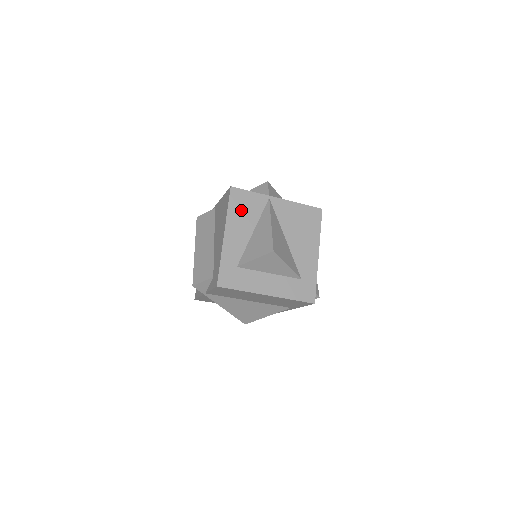
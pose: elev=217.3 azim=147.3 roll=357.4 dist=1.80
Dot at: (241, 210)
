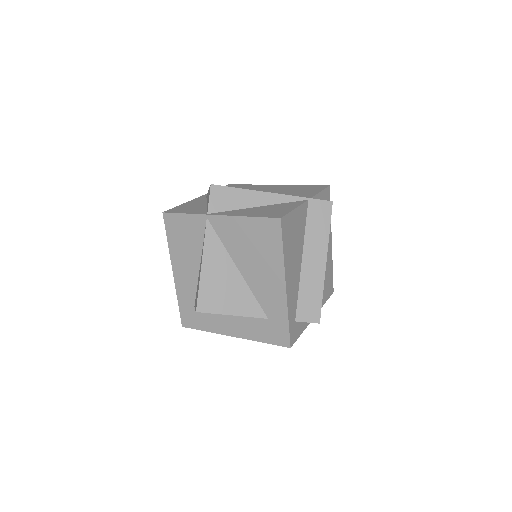
Dot at: (181, 240)
